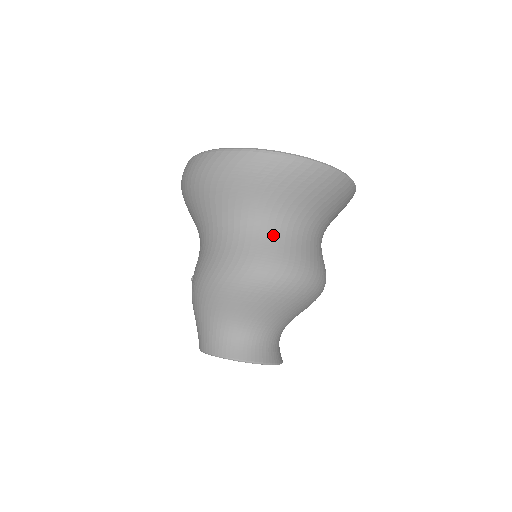
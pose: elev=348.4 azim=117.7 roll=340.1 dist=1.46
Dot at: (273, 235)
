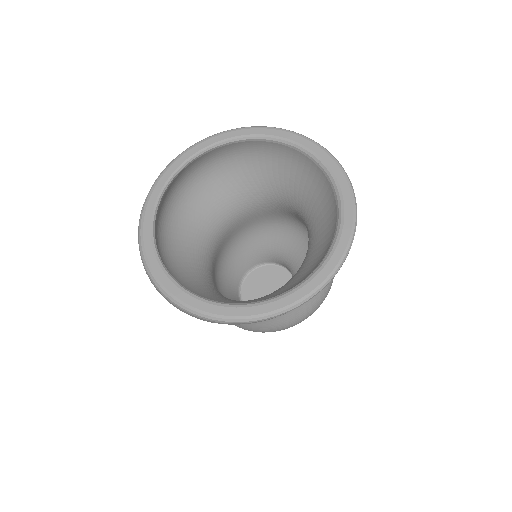
Dot at: occluded
